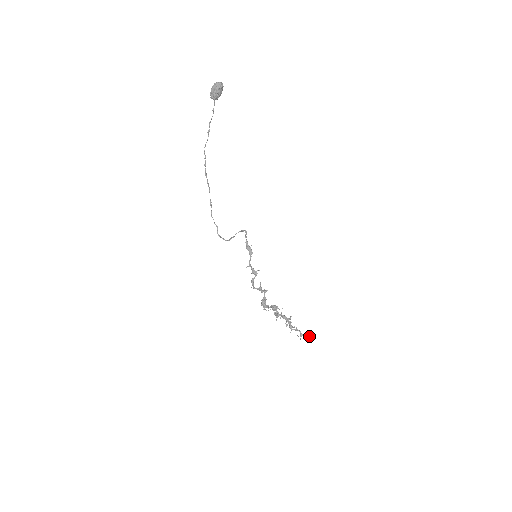
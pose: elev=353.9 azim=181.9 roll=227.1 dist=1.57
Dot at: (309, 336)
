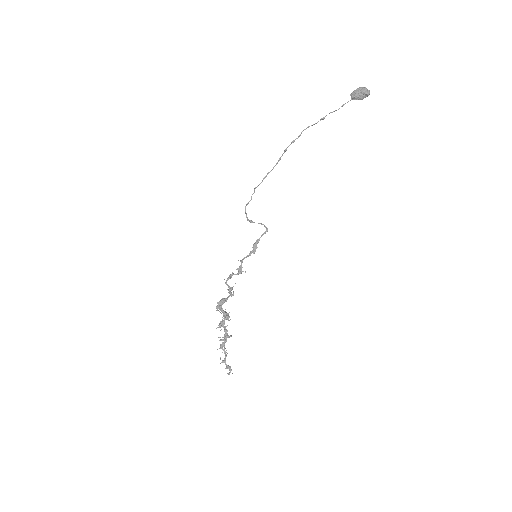
Dot at: (230, 368)
